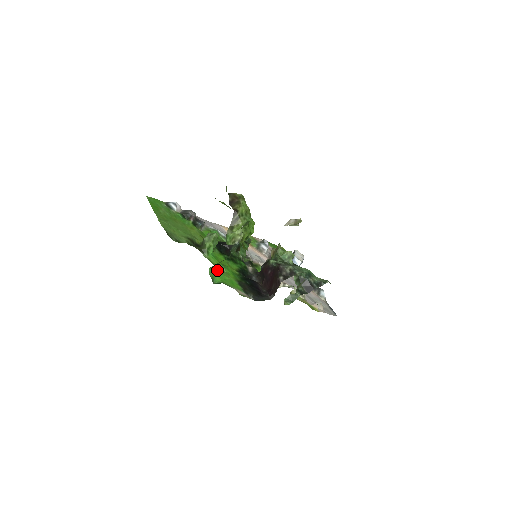
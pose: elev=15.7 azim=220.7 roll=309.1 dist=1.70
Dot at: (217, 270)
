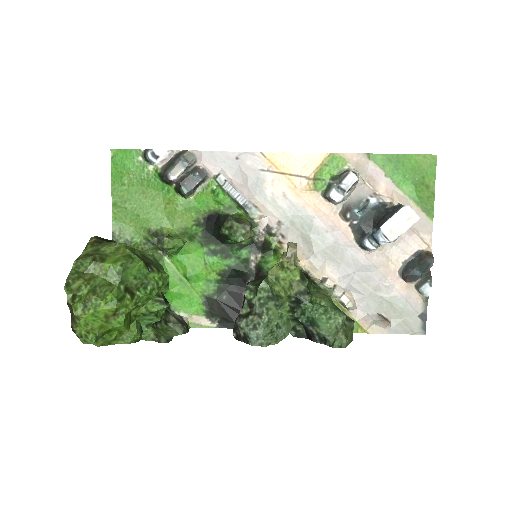
Dot at: (173, 285)
